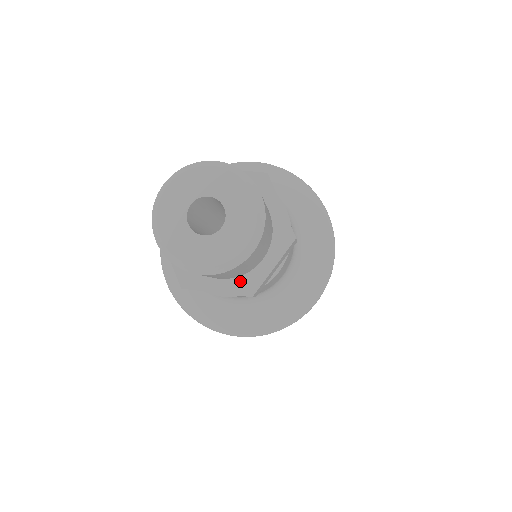
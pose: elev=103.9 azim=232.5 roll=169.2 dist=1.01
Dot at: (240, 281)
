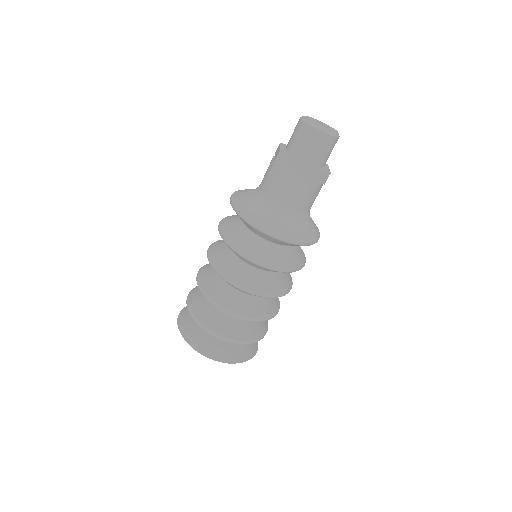
Dot at: (304, 163)
